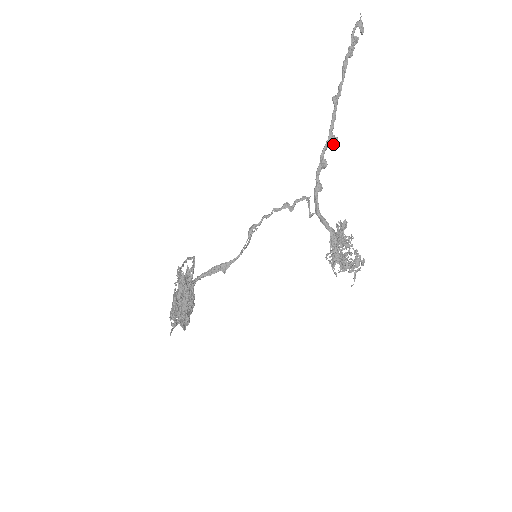
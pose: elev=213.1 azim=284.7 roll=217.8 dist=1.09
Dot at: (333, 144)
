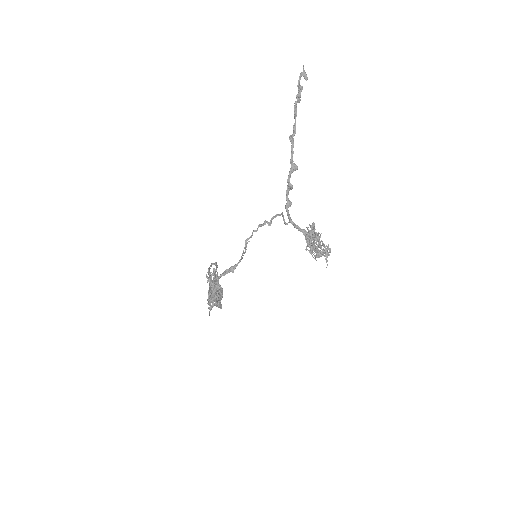
Dot at: occluded
